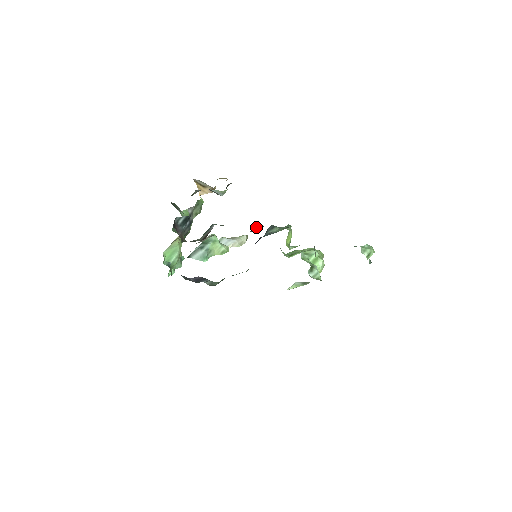
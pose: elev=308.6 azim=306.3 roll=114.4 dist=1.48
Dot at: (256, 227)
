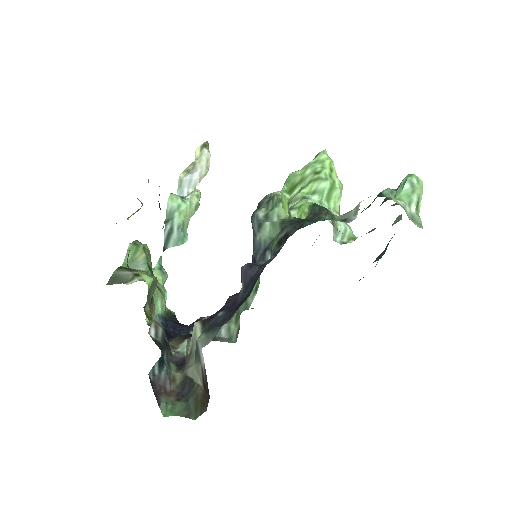
Dot at: (246, 275)
